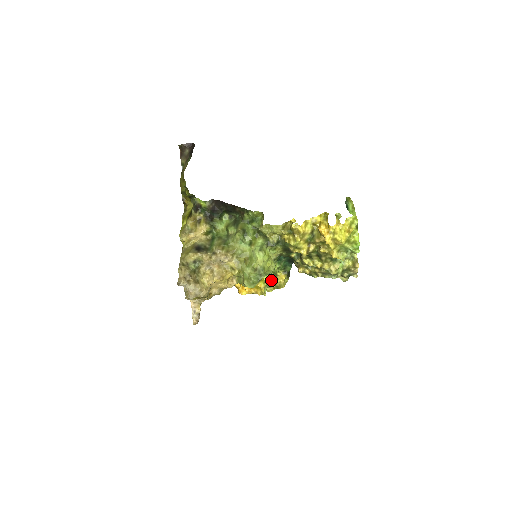
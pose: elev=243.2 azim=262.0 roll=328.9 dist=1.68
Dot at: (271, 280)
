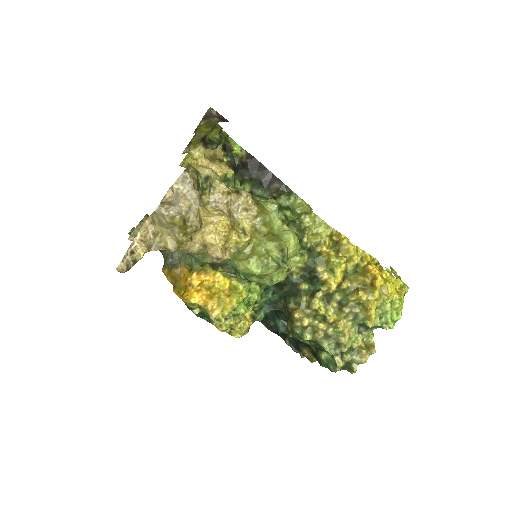
Dot at: (244, 307)
